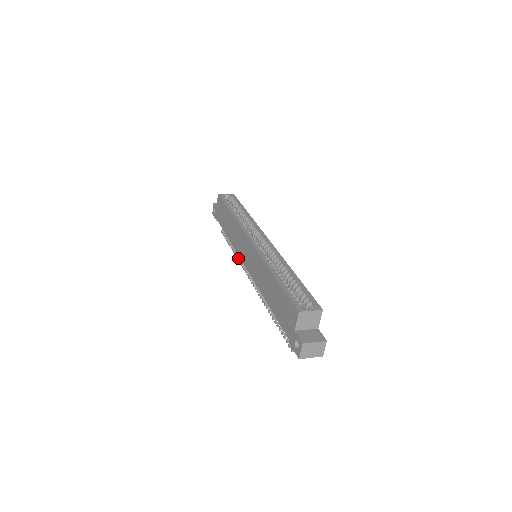
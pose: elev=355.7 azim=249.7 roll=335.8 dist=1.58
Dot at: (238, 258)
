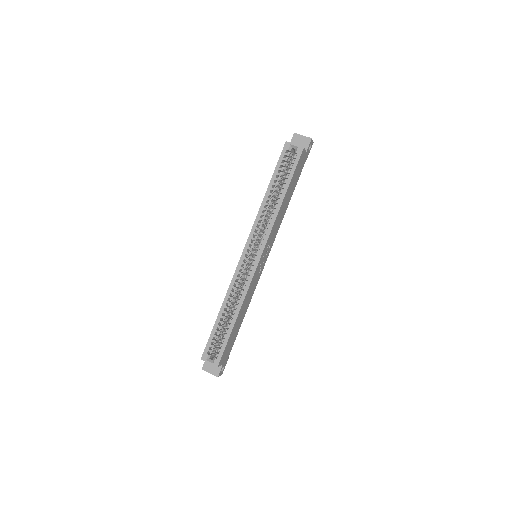
Dot at: occluded
